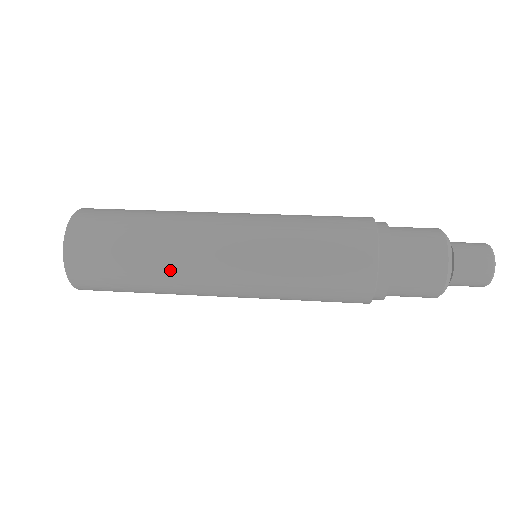
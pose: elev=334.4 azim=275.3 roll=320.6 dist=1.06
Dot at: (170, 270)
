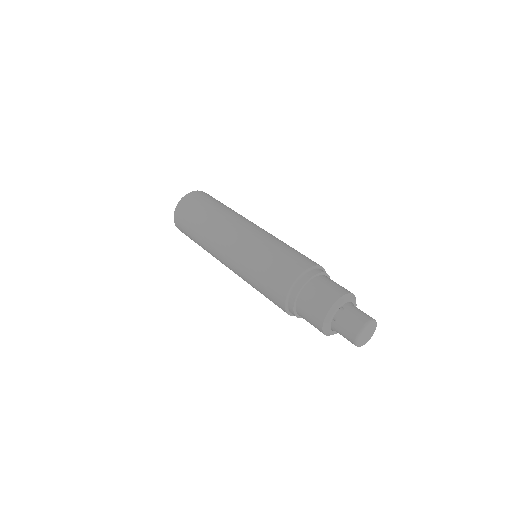
Dot at: (210, 253)
